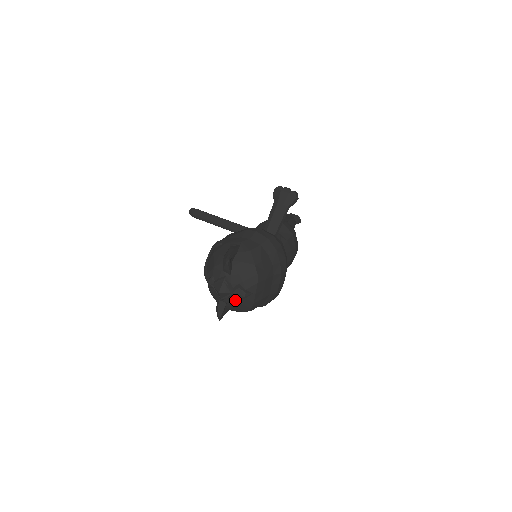
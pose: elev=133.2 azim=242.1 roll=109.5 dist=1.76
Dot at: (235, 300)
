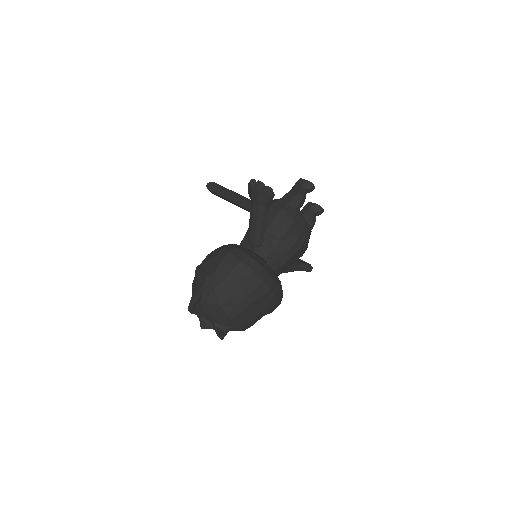
Dot at: occluded
